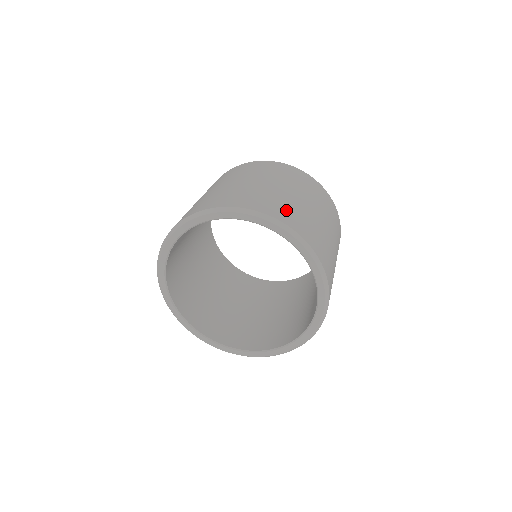
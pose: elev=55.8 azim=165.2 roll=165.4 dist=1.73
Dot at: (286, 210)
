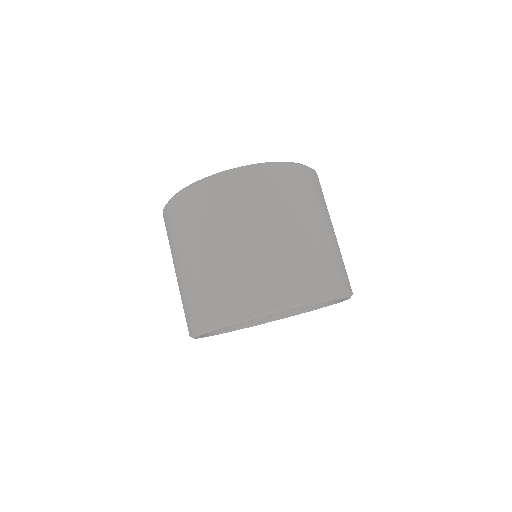
Dot at: (279, 280)
